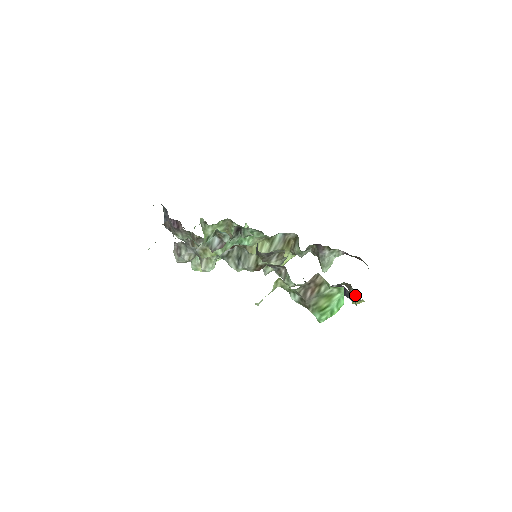
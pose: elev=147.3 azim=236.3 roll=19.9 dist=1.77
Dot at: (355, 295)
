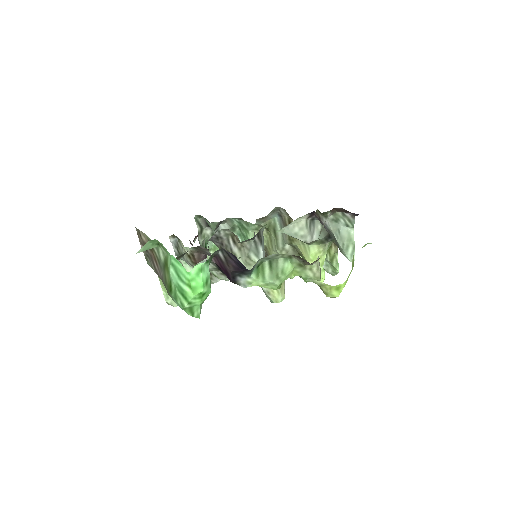
Dot at: occluded
